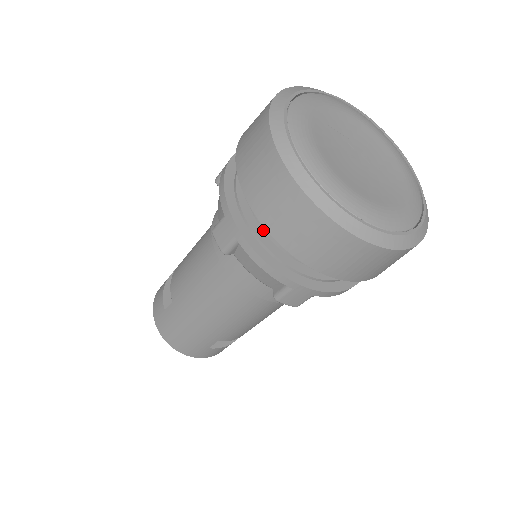
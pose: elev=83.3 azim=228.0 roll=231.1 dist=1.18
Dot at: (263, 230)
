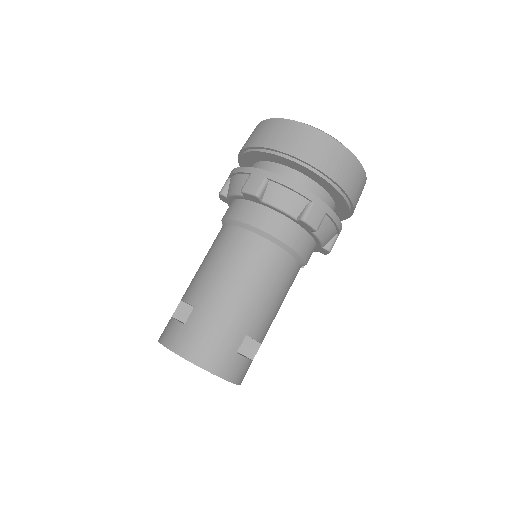
Dot at: occluded
